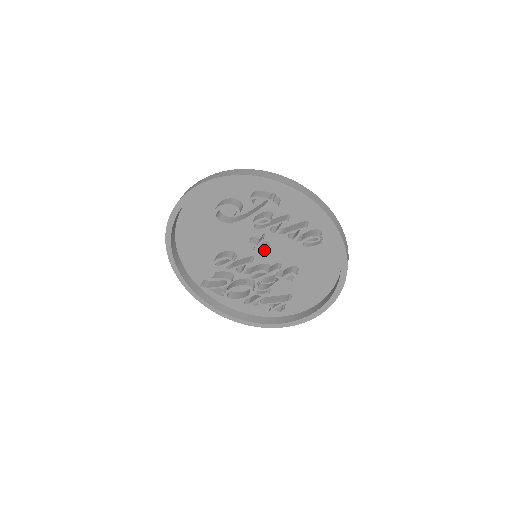
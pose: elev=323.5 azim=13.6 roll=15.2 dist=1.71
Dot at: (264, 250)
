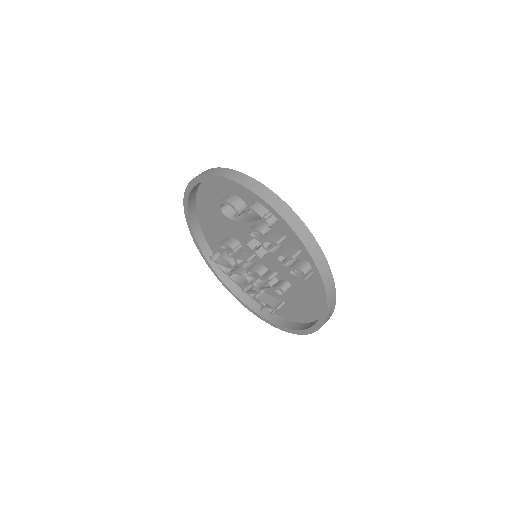
Dot at: occluded
